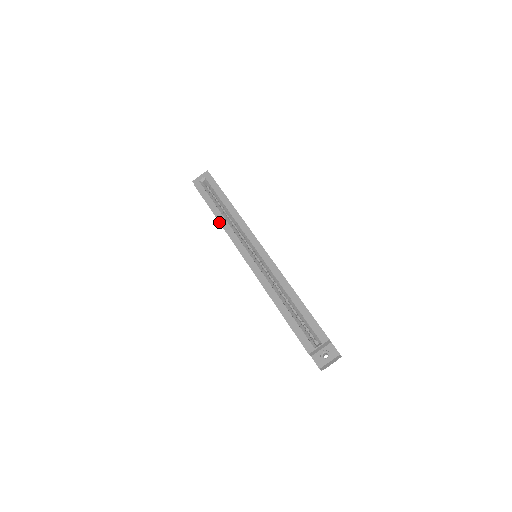
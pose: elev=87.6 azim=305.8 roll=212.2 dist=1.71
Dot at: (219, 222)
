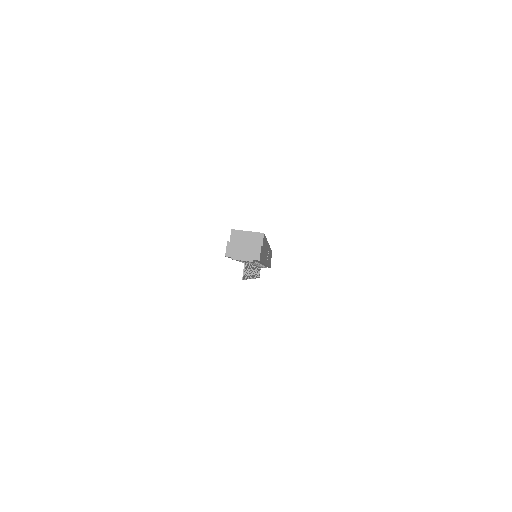
Dot at: occluded
